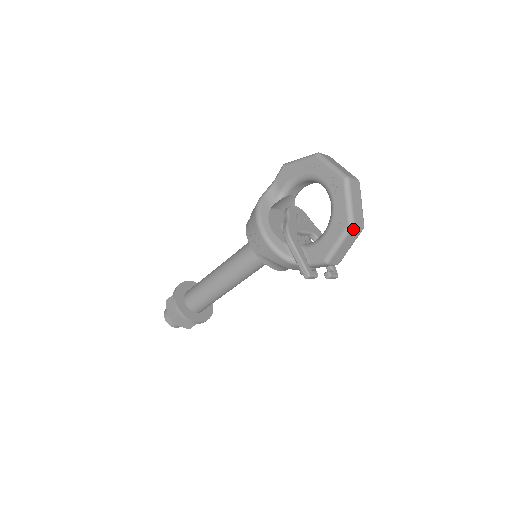
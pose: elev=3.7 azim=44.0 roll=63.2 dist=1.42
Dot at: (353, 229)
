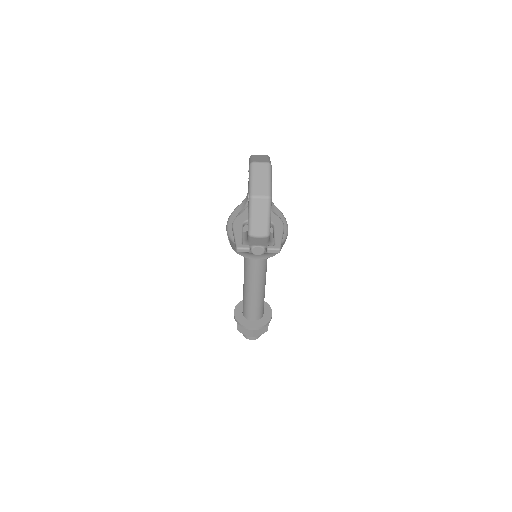
Dot at: (254, 200)
